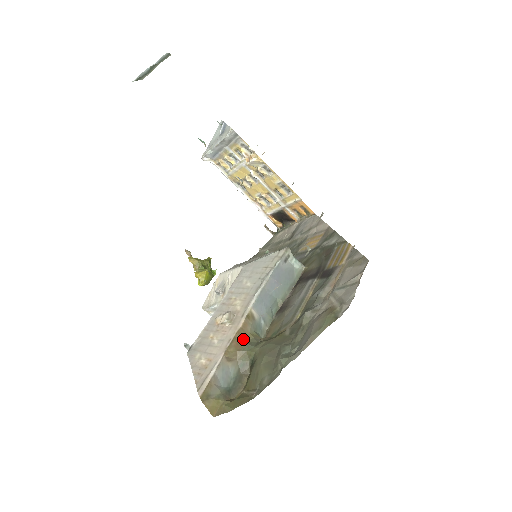
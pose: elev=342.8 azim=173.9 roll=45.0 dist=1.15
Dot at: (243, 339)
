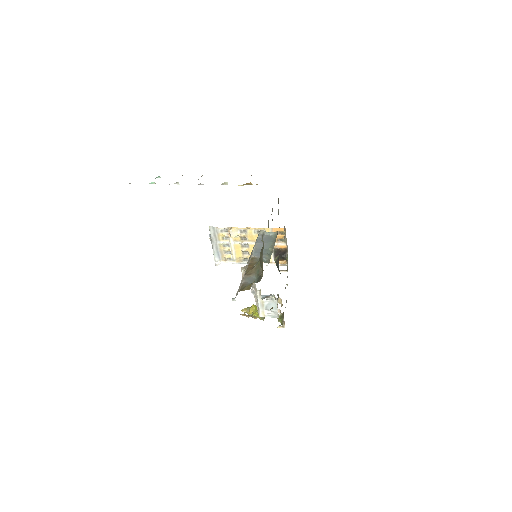
Dot at: (253, 265)
